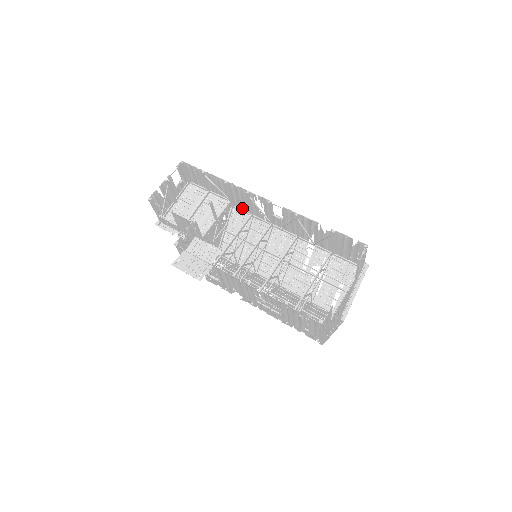
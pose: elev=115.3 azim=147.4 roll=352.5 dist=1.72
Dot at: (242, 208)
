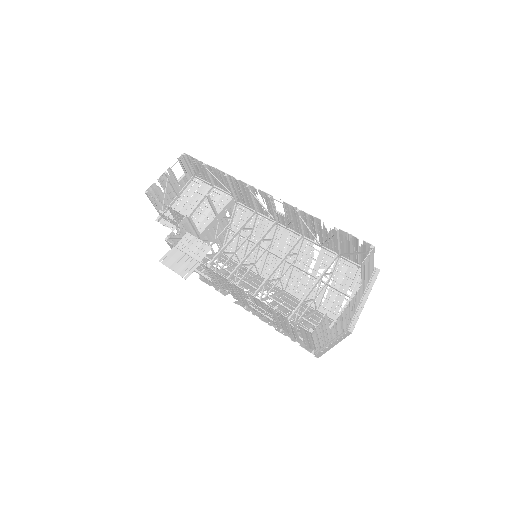
Dot at: (246, 204)
